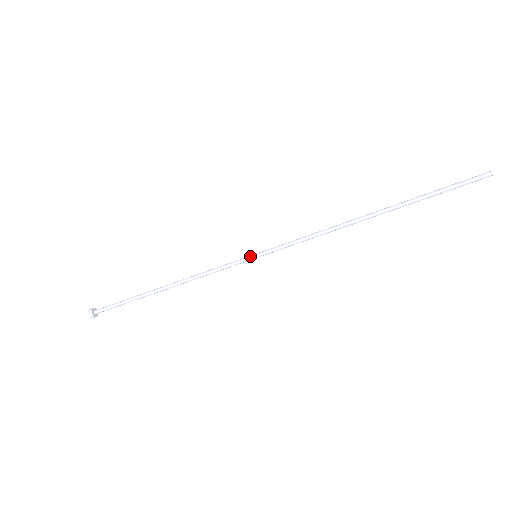
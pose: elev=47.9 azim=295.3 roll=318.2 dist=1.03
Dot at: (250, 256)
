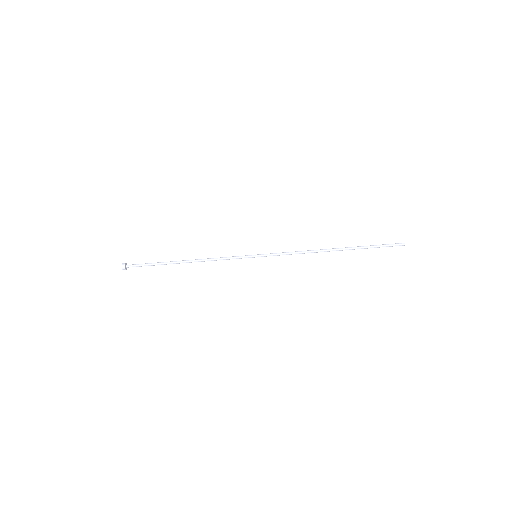
Dot at: (252, 255)
